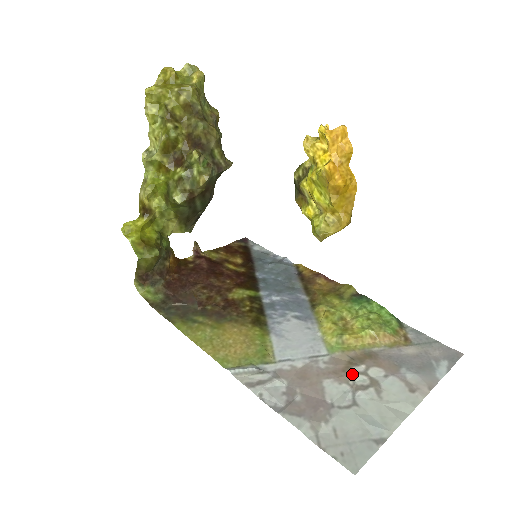
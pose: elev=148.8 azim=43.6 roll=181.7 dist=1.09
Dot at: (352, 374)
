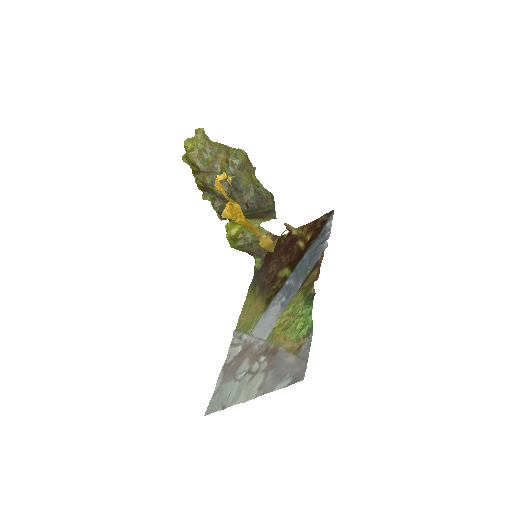
Dot at: (256, 361)
